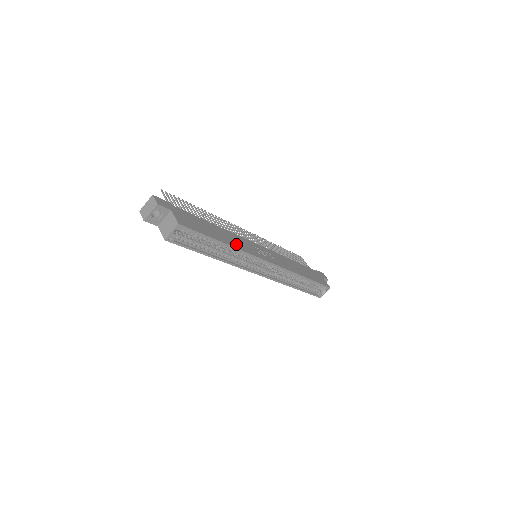
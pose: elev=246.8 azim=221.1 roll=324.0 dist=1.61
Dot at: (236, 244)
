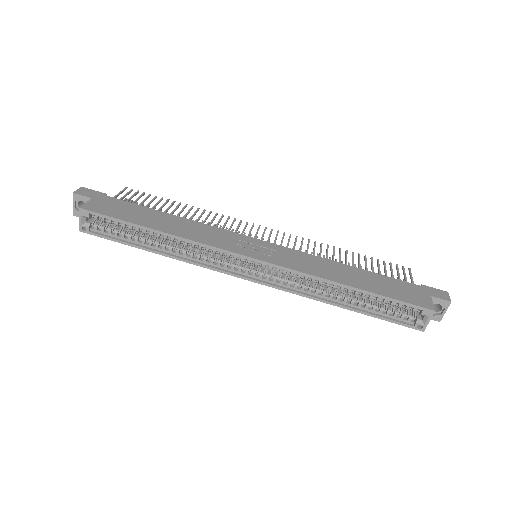
Dot at: (188, 233)
